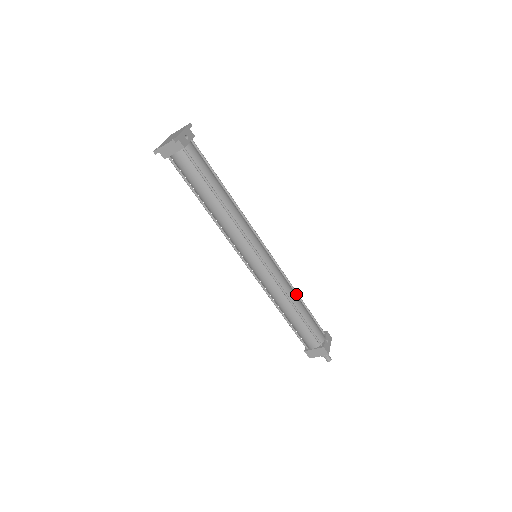
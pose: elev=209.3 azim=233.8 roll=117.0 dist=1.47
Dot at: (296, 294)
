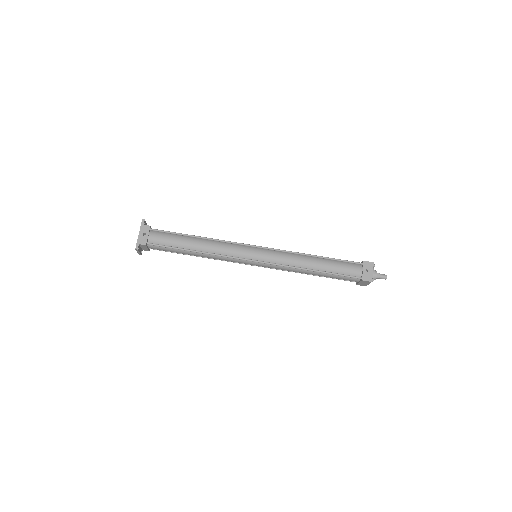
Dot at: (310, 256)
